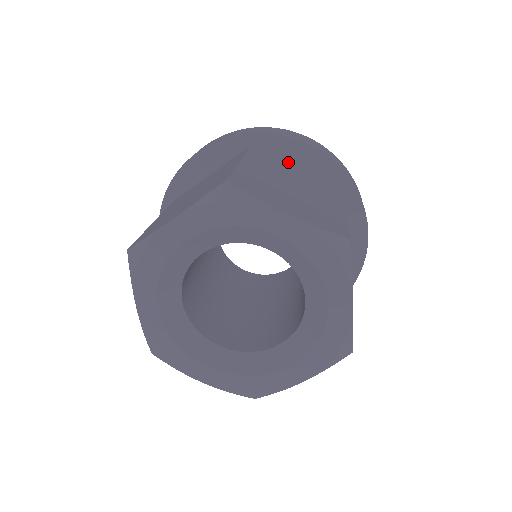
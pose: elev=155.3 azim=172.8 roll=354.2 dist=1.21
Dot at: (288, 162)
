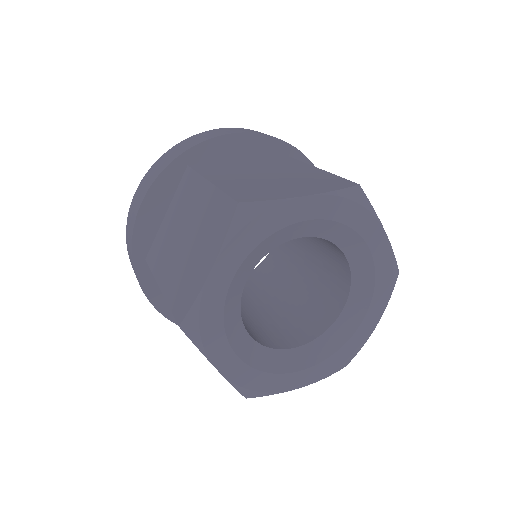
Dot at: occluded
